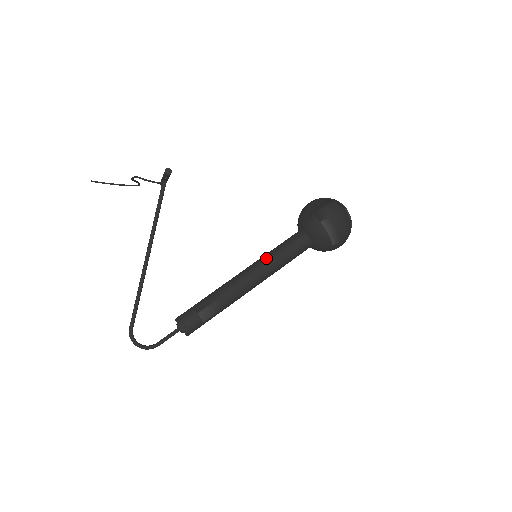
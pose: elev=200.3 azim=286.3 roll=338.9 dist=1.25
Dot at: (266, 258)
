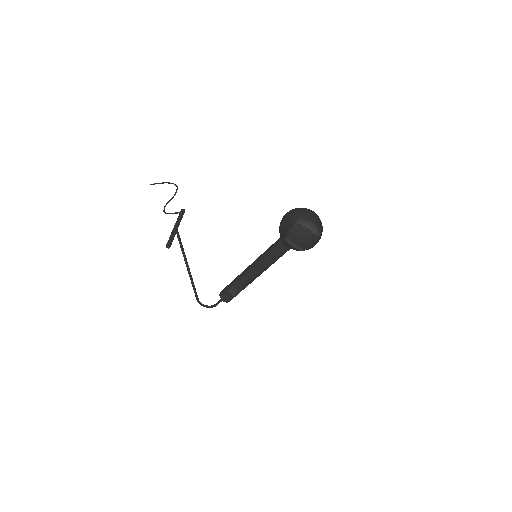
Dot at: (261, 260)
